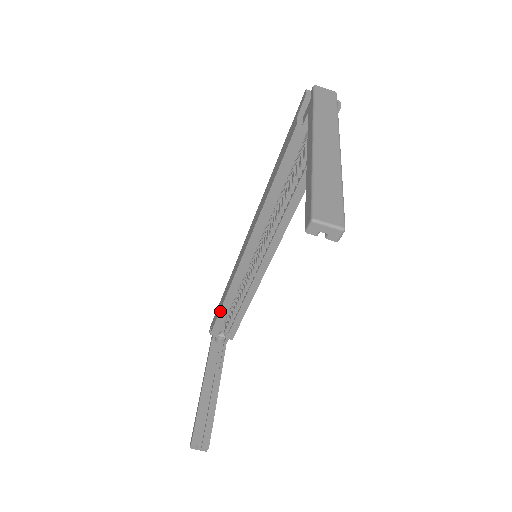
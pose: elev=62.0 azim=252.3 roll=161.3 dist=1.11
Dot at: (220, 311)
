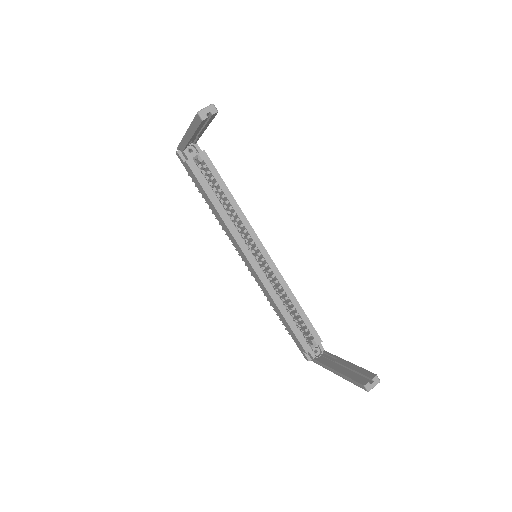
Dot at: (288, 323)
